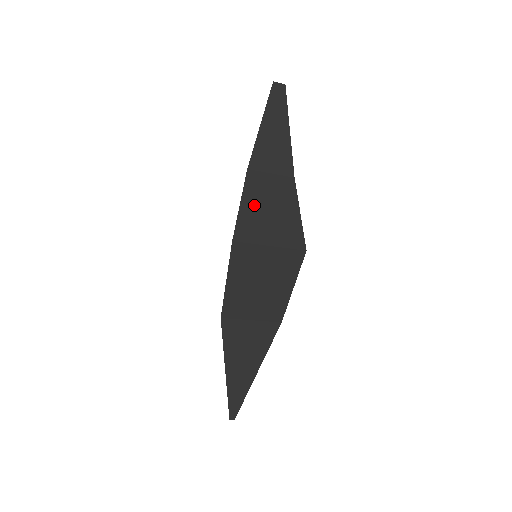
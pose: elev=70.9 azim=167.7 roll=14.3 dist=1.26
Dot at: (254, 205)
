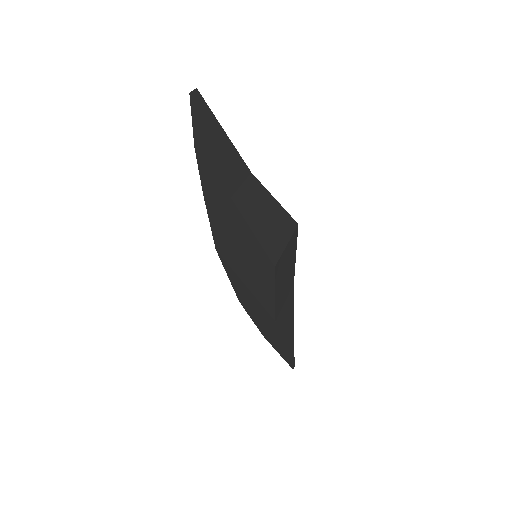
Dot at: (258, 224)
